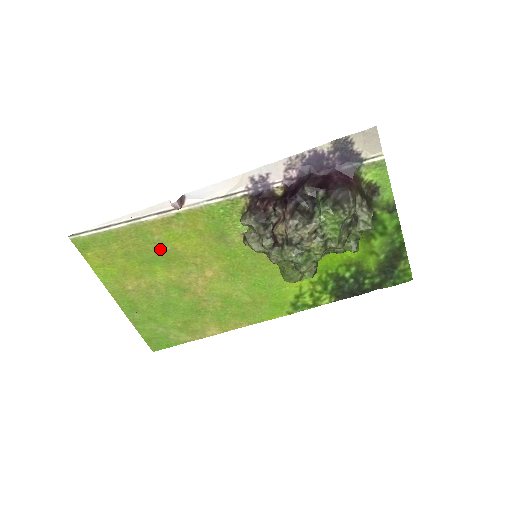
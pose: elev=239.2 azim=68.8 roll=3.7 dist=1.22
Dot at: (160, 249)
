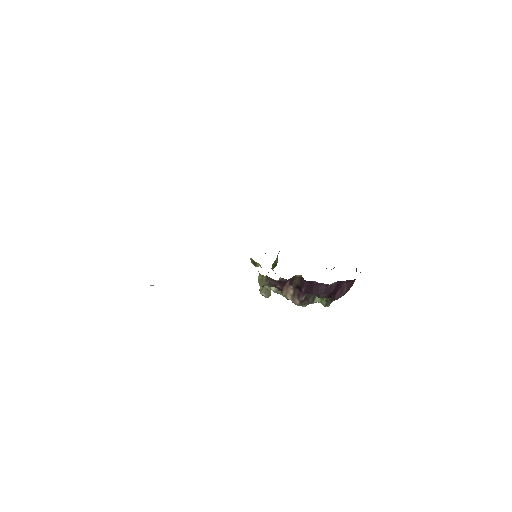
Dot at: occluded
